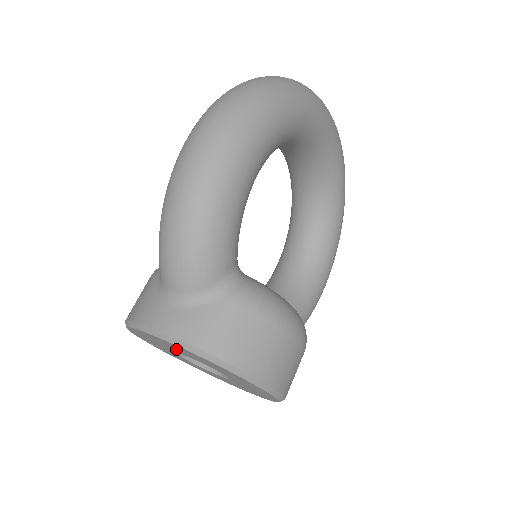
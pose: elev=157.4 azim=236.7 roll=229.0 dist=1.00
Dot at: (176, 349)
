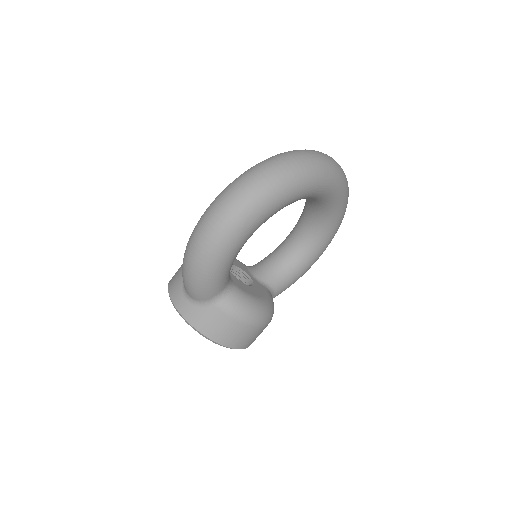
Dot at: occluded
